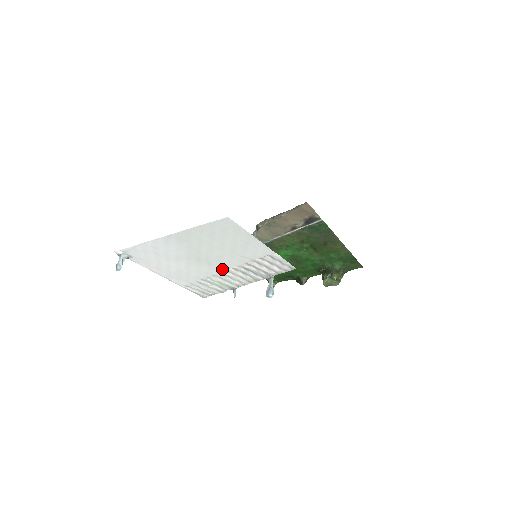
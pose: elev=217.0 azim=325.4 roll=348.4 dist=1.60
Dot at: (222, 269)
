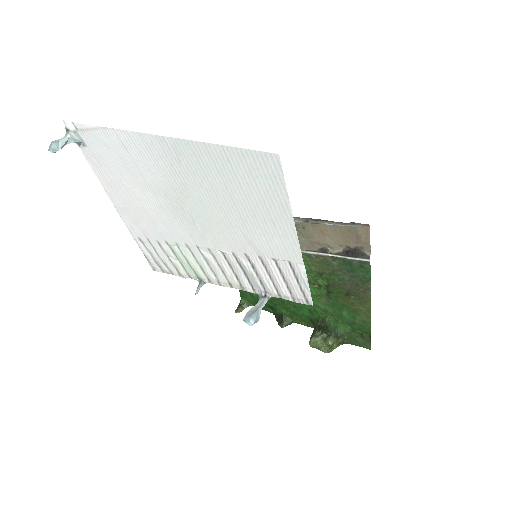
Dot at: (205, 243)
